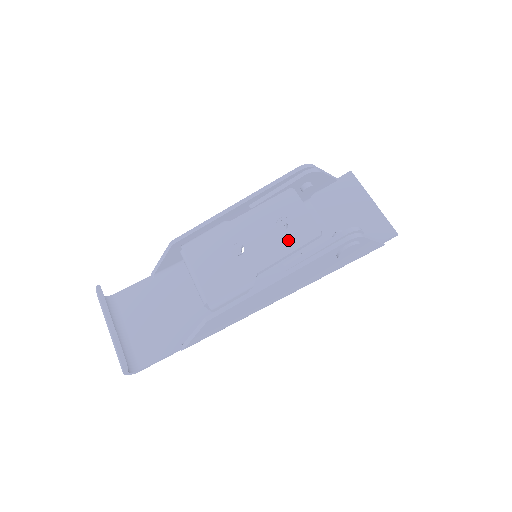
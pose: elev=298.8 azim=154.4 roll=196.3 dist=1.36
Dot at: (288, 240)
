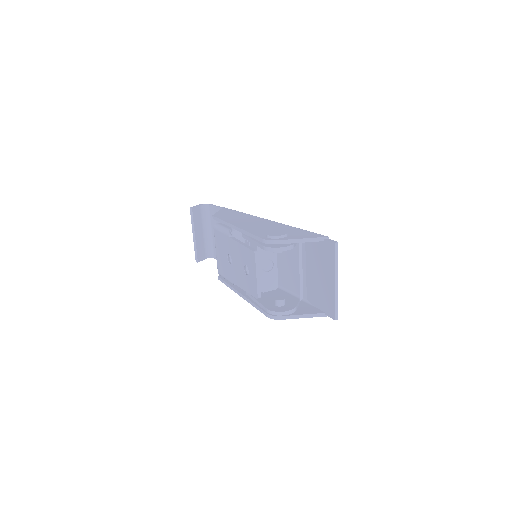
Dot at: (246, 283)
